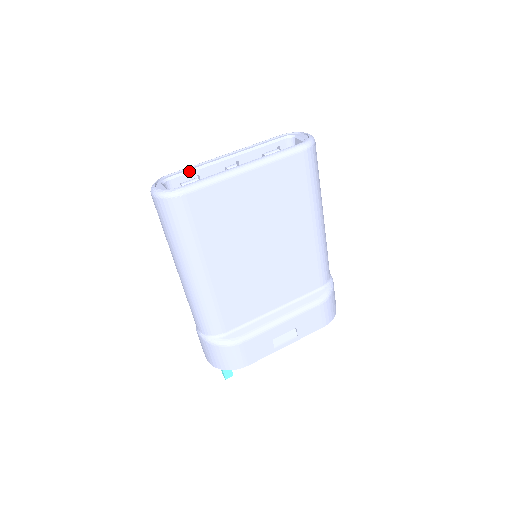
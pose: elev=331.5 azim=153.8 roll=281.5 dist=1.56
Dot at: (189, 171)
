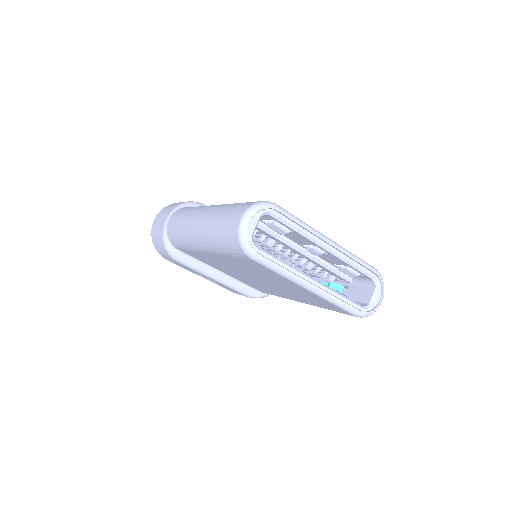
Dot at: (292, 226)
